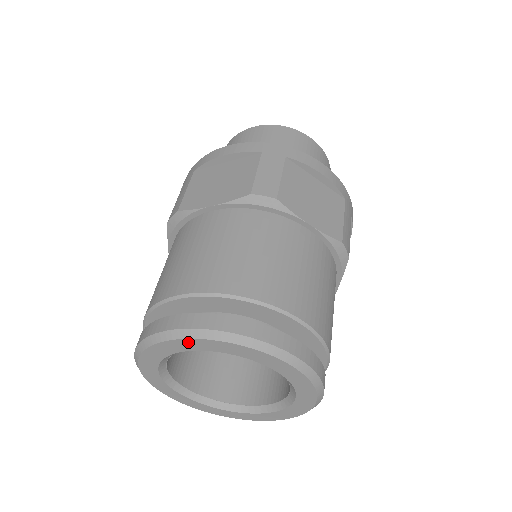
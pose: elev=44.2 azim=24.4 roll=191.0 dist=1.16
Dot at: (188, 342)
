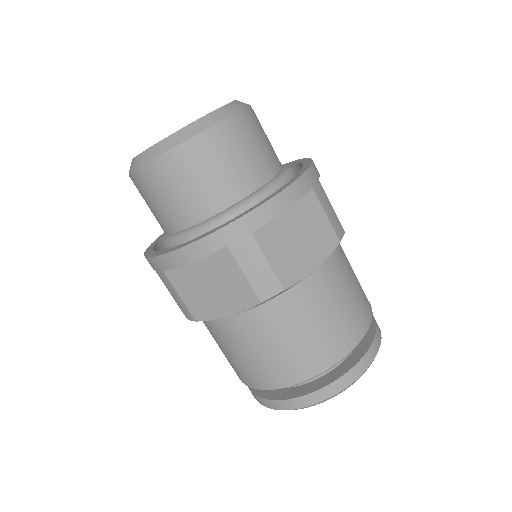
Dot at: occluded
